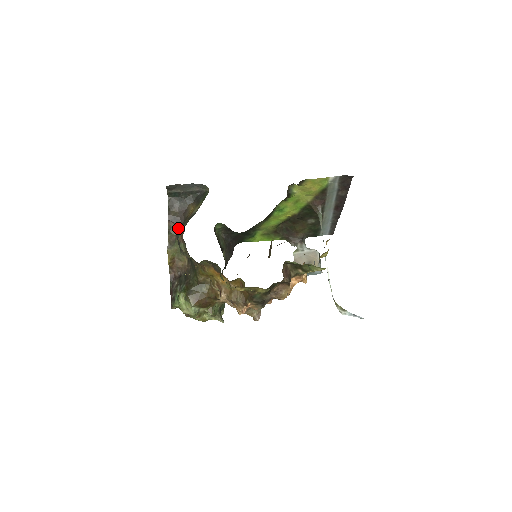
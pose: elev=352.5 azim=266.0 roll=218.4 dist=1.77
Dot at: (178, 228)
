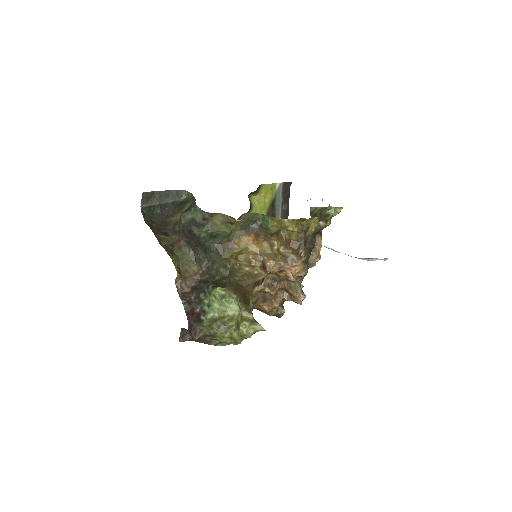
Dot at: (187, 210)
